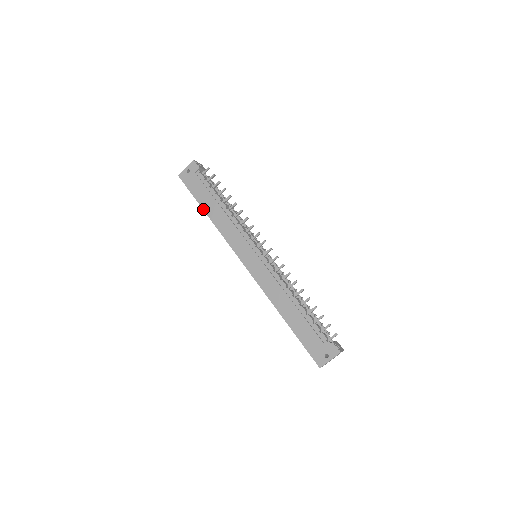
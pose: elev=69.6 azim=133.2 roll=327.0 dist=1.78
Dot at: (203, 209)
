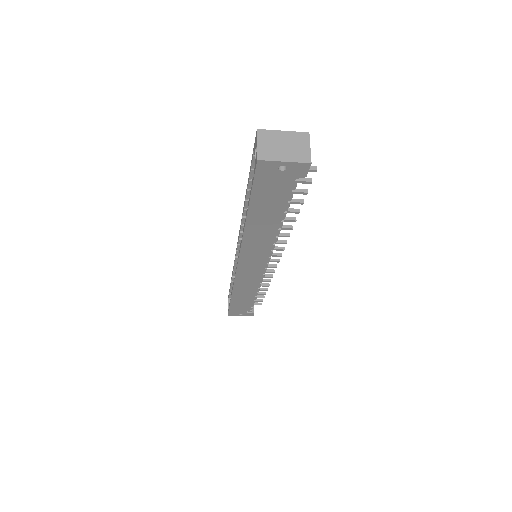
Dot at: (248, 215)
